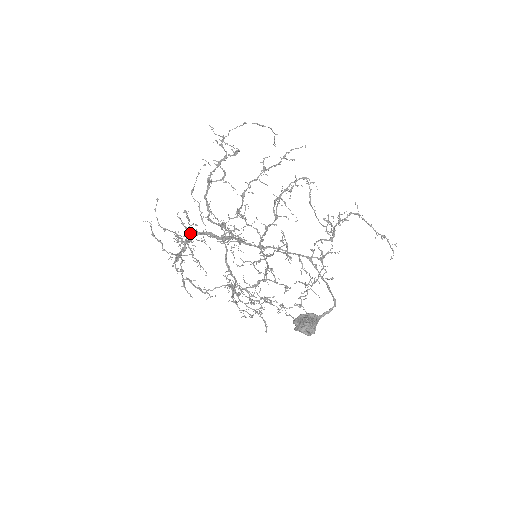
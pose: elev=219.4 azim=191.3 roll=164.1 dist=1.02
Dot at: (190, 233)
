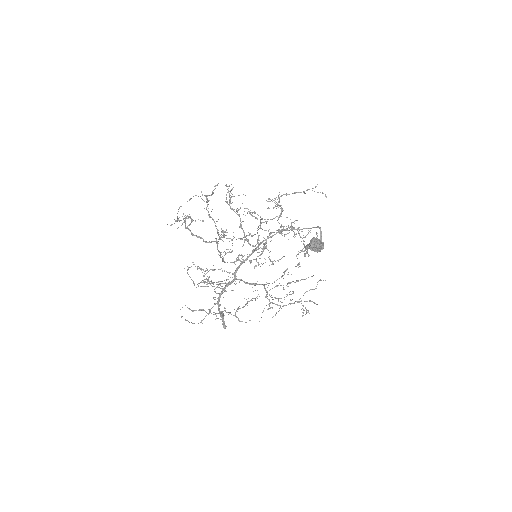
Dot at: occluded
